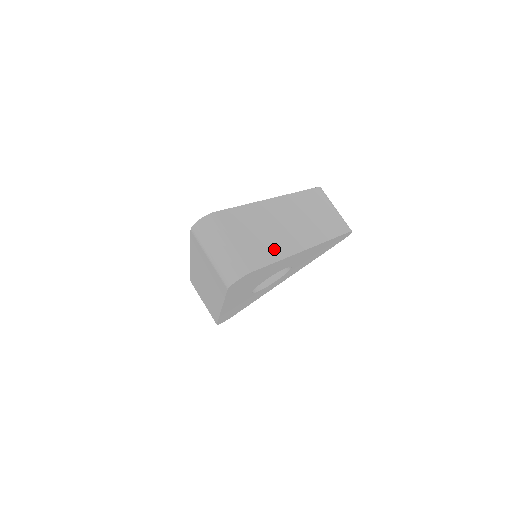
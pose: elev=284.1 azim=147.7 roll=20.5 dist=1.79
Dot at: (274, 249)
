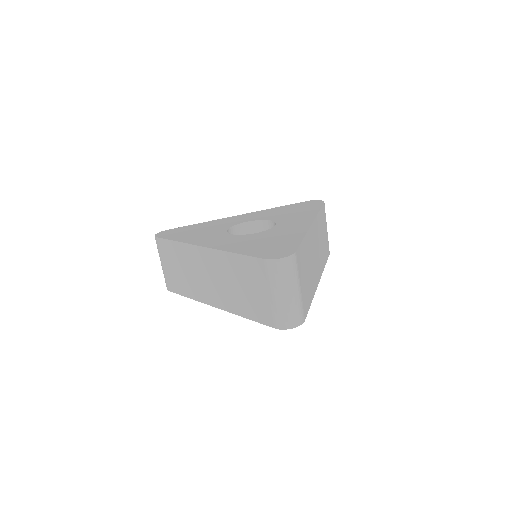
Dot at: (311, 289)
